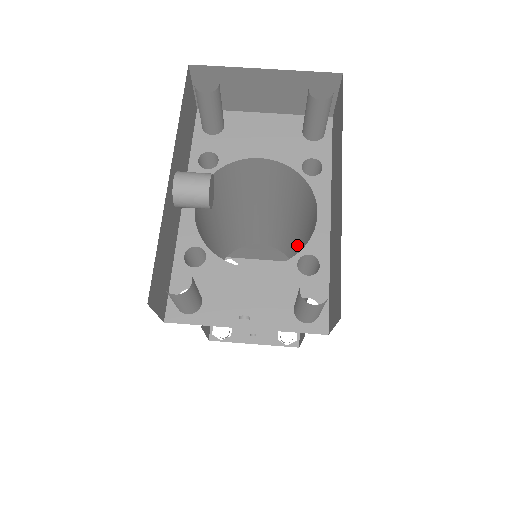
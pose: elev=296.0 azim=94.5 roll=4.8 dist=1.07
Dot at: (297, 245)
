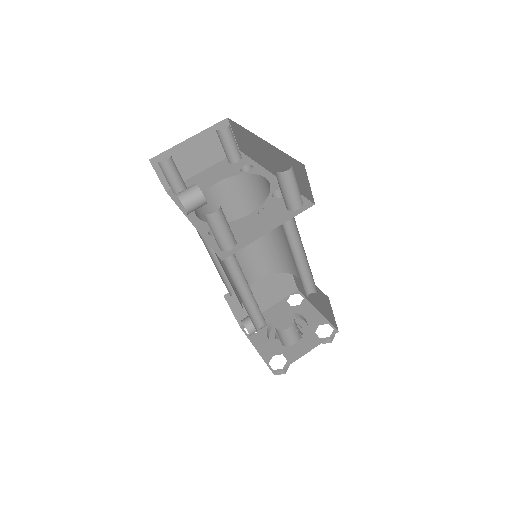
Dot at: (277, 245)
